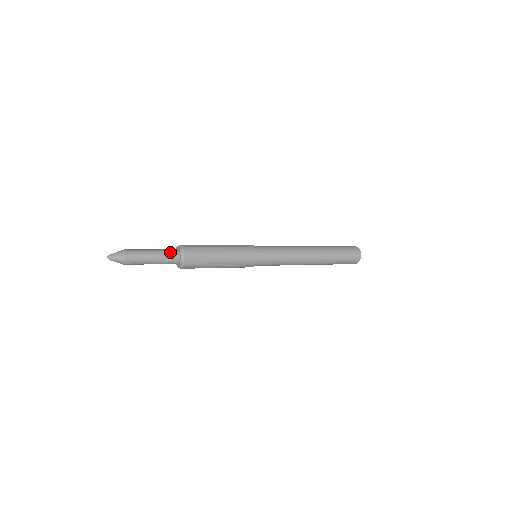
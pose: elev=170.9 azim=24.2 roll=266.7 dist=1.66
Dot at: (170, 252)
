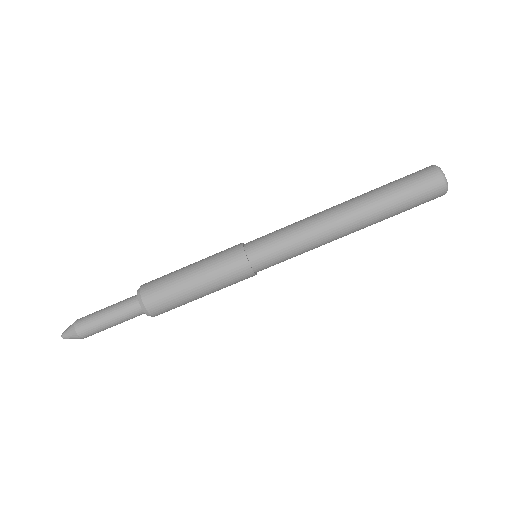
Dot at: (129, 307)
